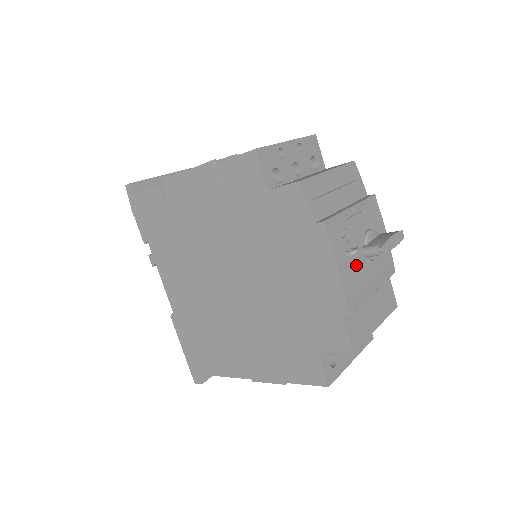
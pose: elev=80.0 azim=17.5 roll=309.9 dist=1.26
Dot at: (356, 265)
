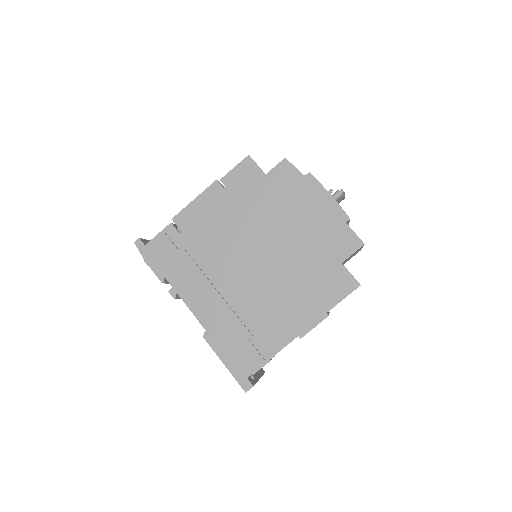
Dot at: occluded
